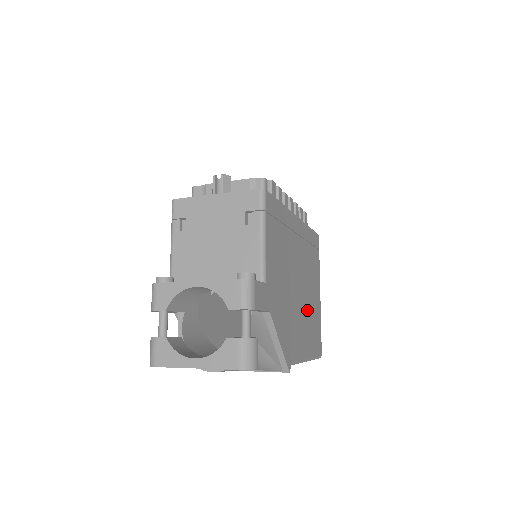
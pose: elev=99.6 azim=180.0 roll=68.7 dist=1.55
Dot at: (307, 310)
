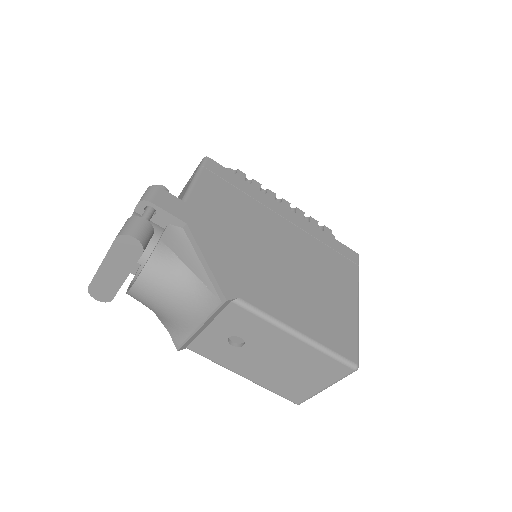
Dot at: (304, 288)
